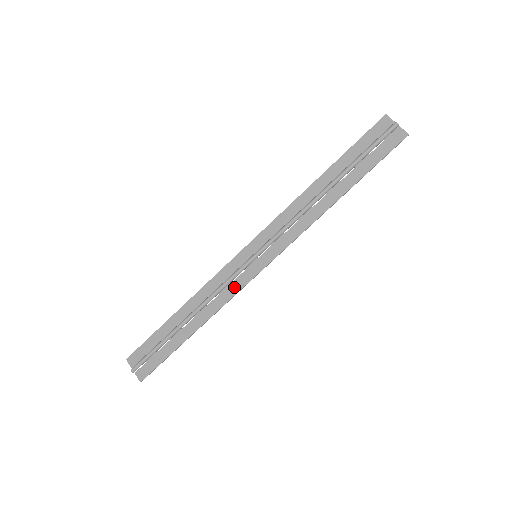
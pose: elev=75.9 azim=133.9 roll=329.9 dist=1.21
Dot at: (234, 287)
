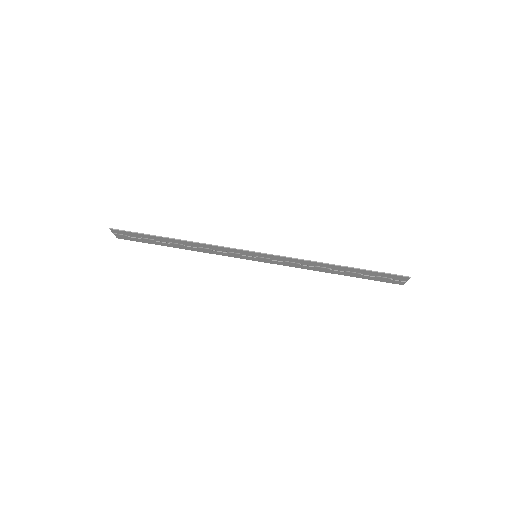
Dot at: (225, 249)
